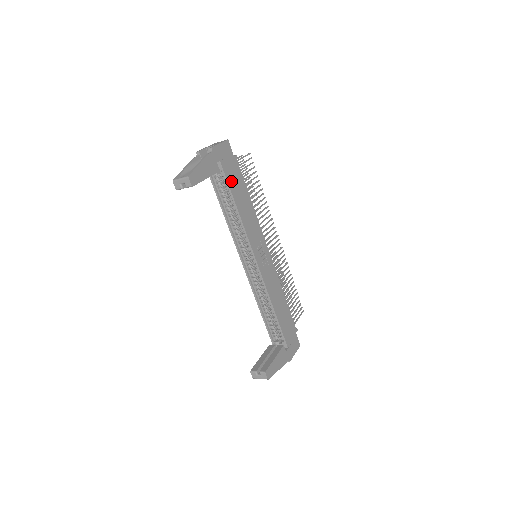
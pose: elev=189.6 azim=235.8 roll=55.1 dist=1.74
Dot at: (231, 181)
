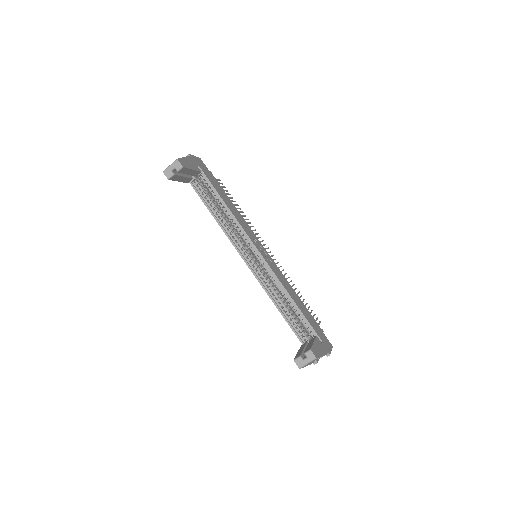
Dot at: (213, 184)
